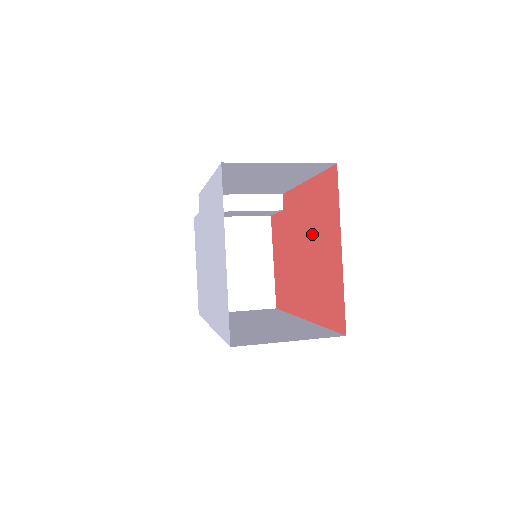
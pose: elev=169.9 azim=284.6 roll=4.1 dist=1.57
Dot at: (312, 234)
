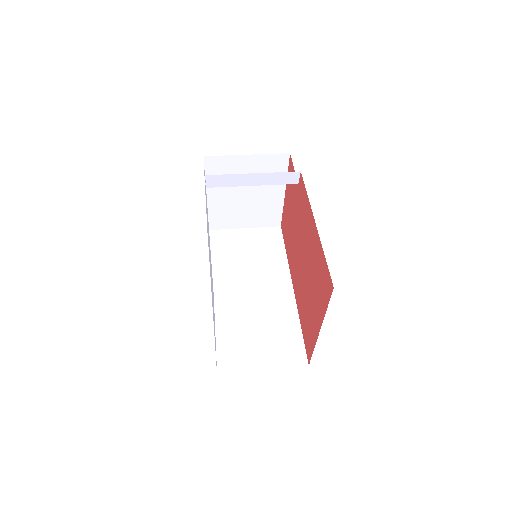
Dot at: (309, 267)
